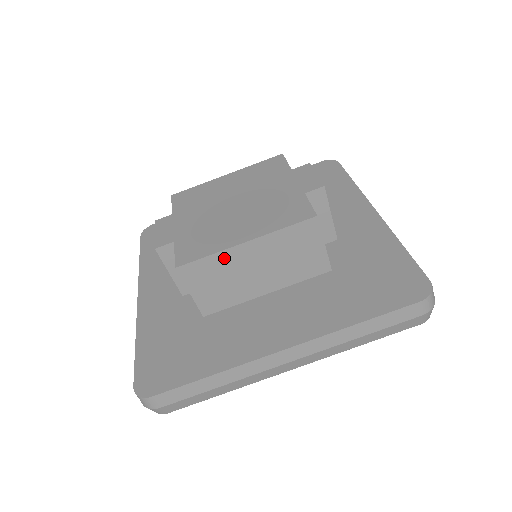
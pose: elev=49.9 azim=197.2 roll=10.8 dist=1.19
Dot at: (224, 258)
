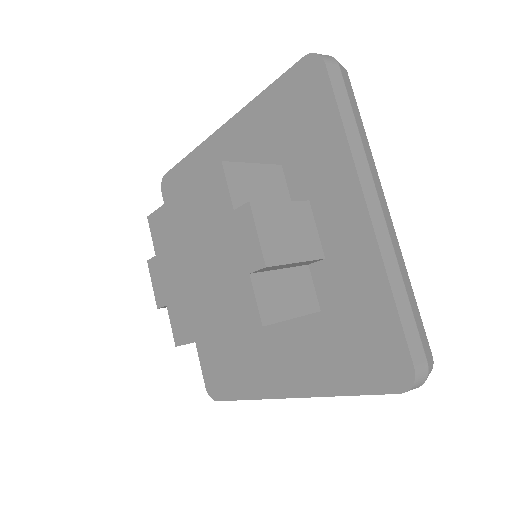
Dot at: occluded
